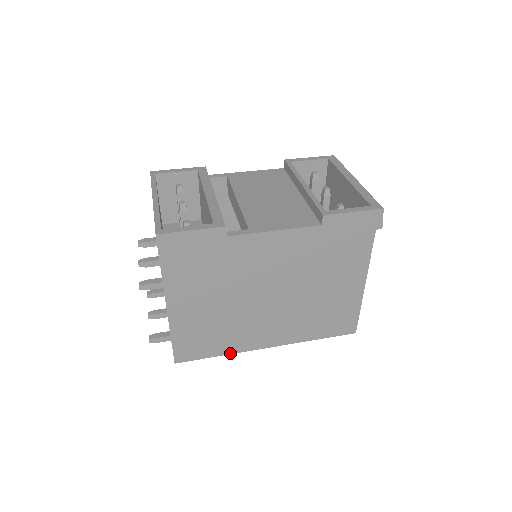
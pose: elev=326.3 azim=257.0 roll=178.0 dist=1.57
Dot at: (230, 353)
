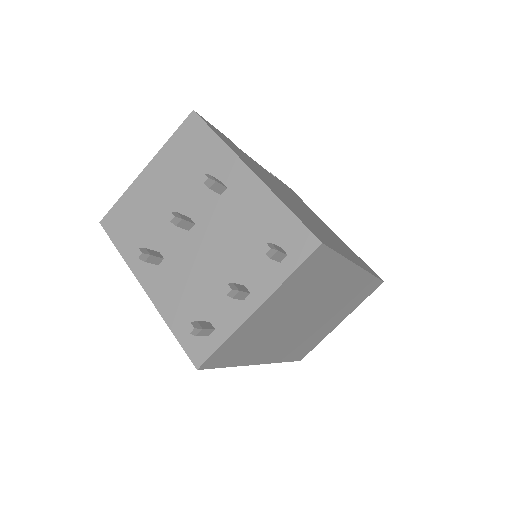
Dot at: (345, 257)
